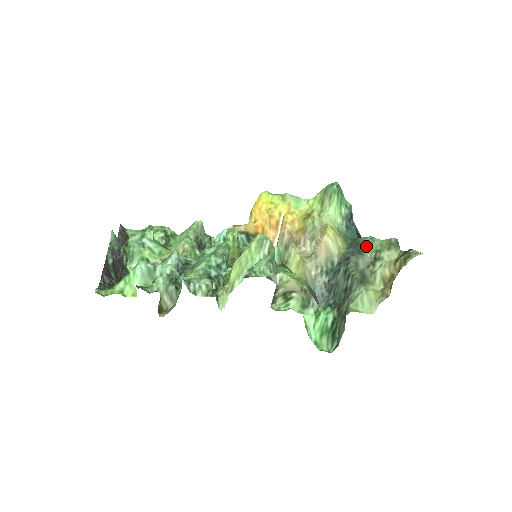
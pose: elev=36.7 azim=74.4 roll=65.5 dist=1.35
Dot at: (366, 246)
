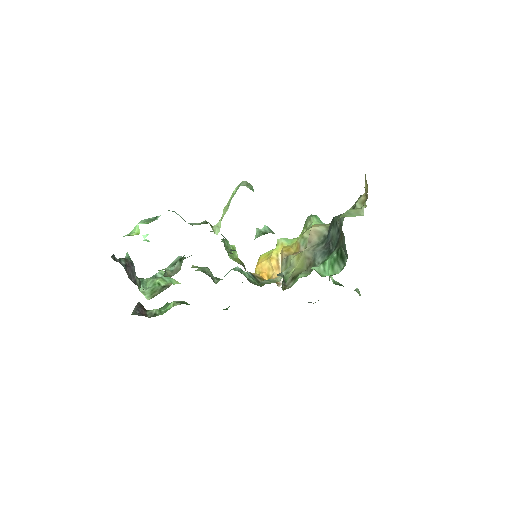
Dot at: occluded
